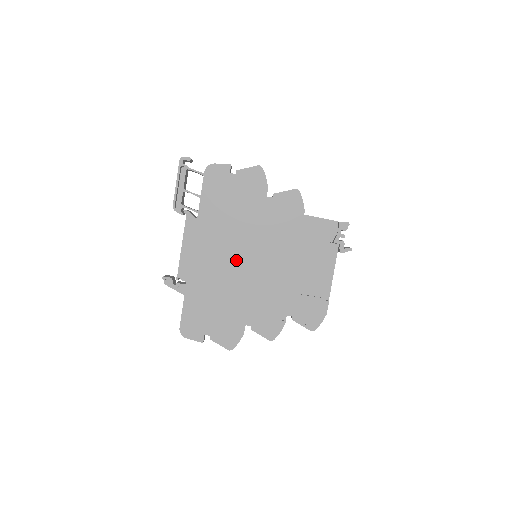
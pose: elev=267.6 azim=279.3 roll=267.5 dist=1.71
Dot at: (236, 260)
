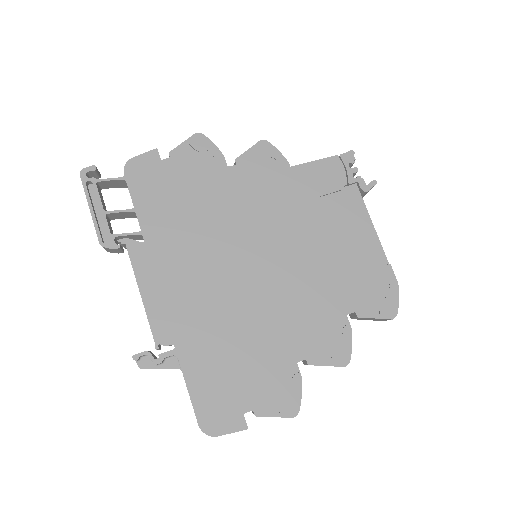
Dot at: (231, 273)
